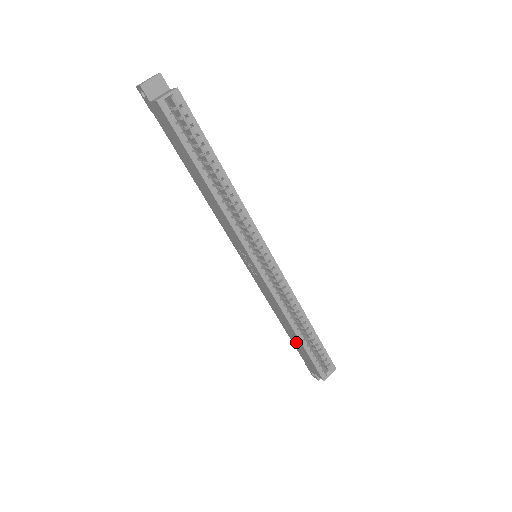
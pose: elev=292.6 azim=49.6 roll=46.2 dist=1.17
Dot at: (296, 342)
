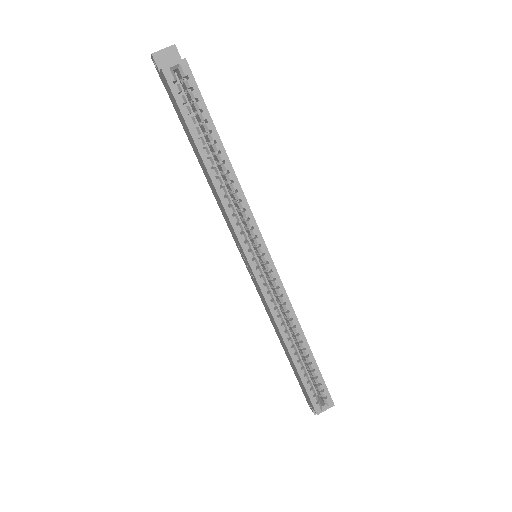
Dot at: (291, 363)
